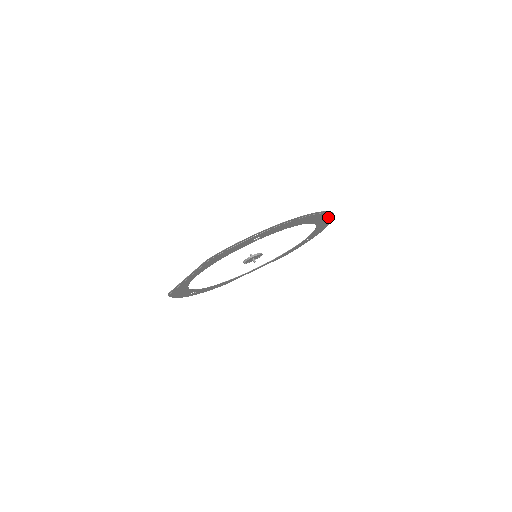
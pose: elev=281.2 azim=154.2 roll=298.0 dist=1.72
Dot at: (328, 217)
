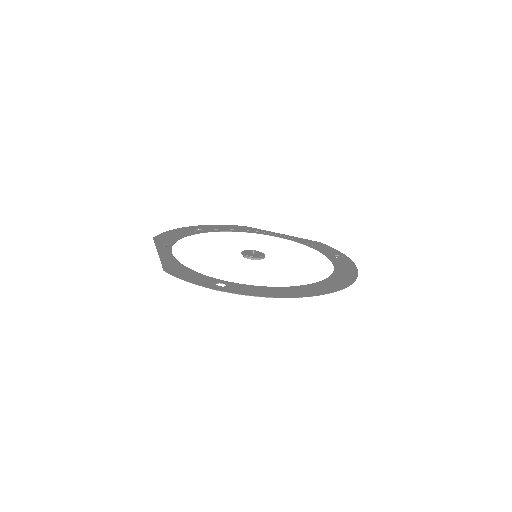
Dot at: (340, 285)
